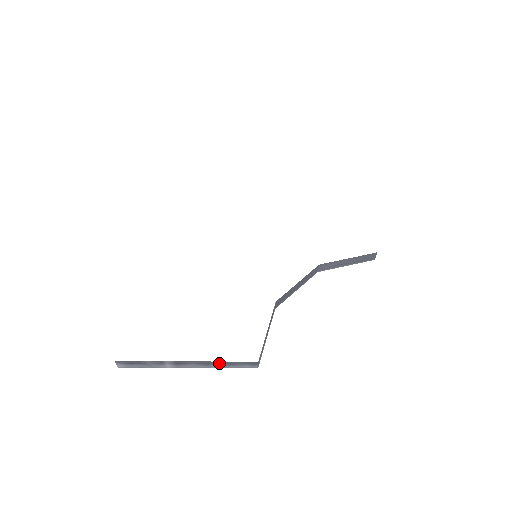
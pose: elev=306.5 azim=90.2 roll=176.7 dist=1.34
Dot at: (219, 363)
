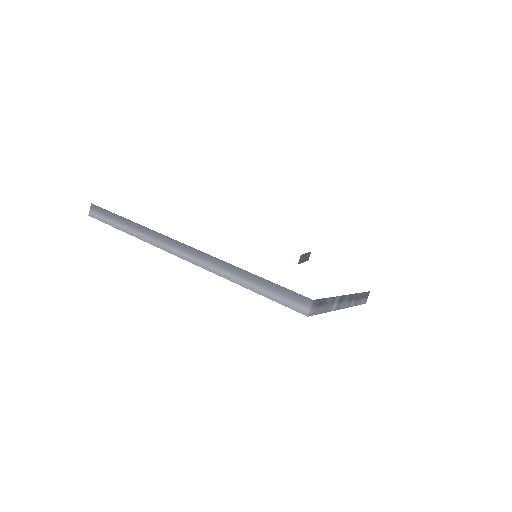
Dot at: (356, 297)
